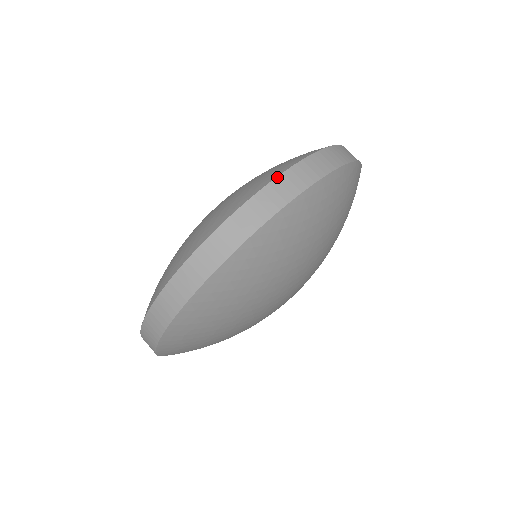
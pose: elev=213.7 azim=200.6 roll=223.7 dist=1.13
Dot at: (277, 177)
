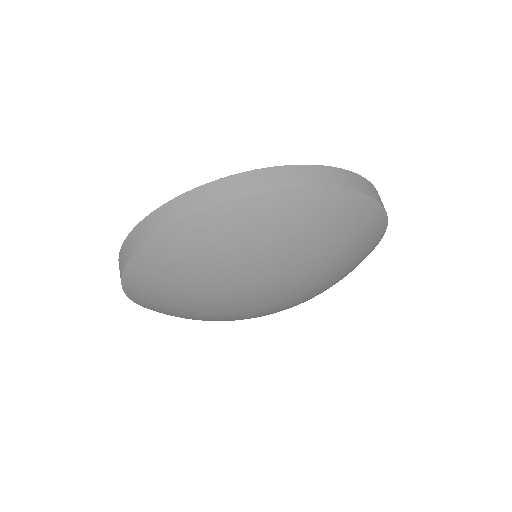
Dot at: (361, 176)
